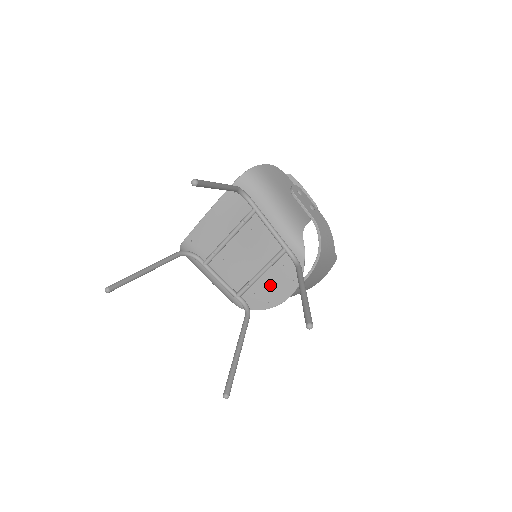
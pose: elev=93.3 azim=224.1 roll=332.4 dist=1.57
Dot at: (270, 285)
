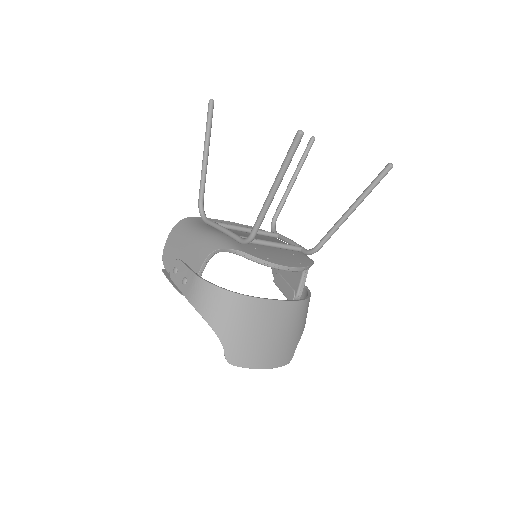
Dot at: (275, 254)
